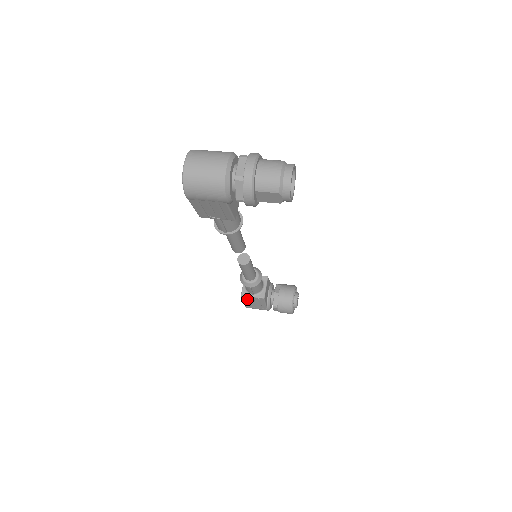
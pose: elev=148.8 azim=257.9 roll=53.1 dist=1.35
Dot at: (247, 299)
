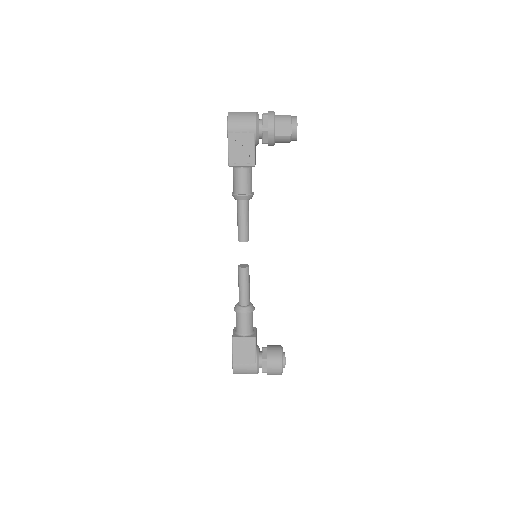
Dot at: (238, 344)
